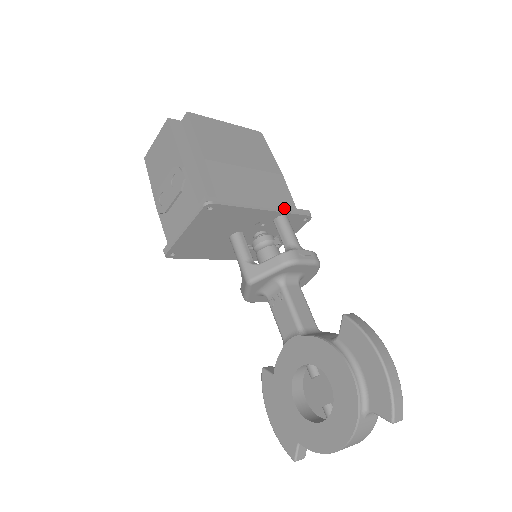
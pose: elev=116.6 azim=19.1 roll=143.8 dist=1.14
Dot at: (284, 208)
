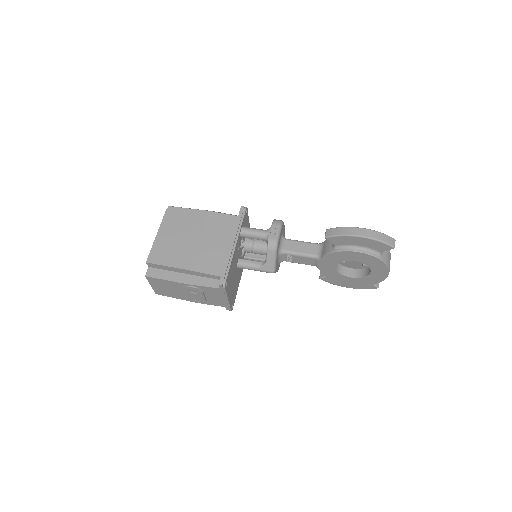
Dot at: (236, 227)
